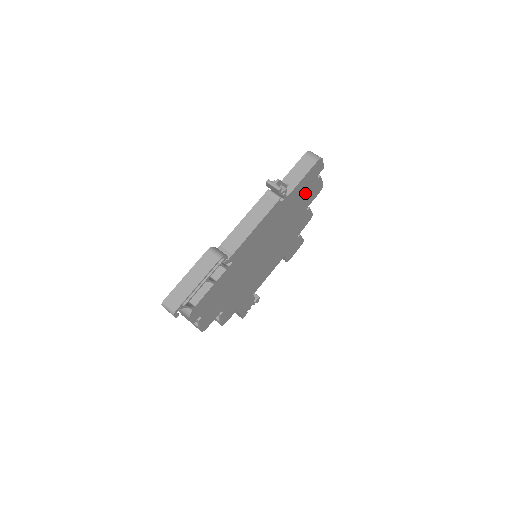
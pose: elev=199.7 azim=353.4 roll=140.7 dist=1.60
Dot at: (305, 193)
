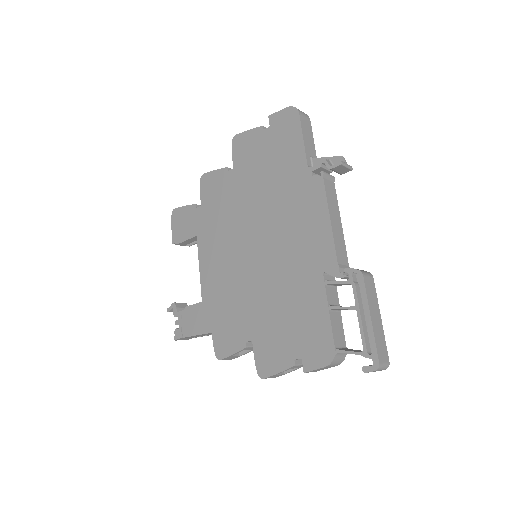
Dot at: occluded
